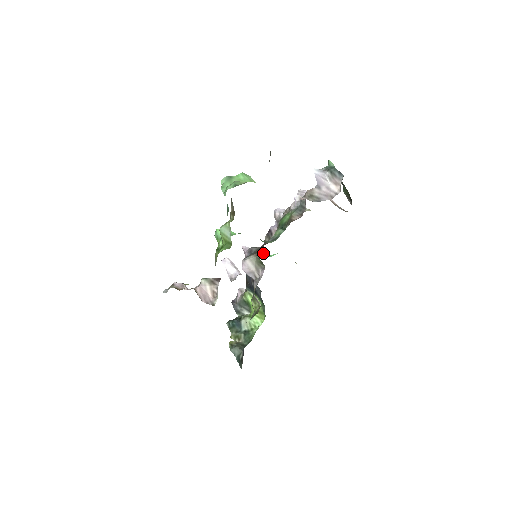
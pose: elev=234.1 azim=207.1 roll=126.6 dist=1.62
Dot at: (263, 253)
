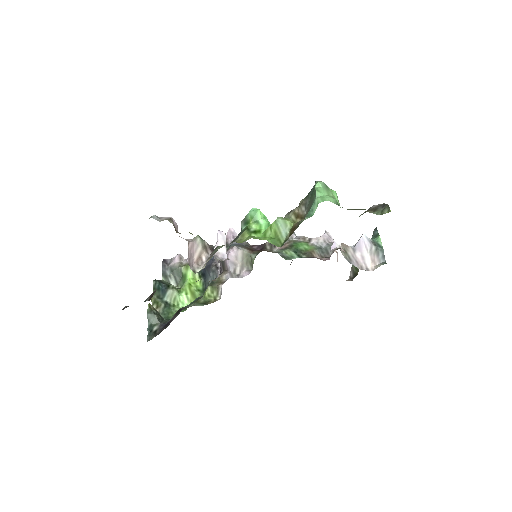
Dot at: occluded
